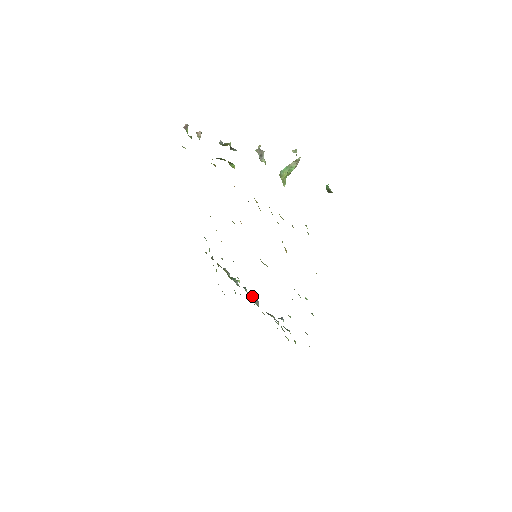
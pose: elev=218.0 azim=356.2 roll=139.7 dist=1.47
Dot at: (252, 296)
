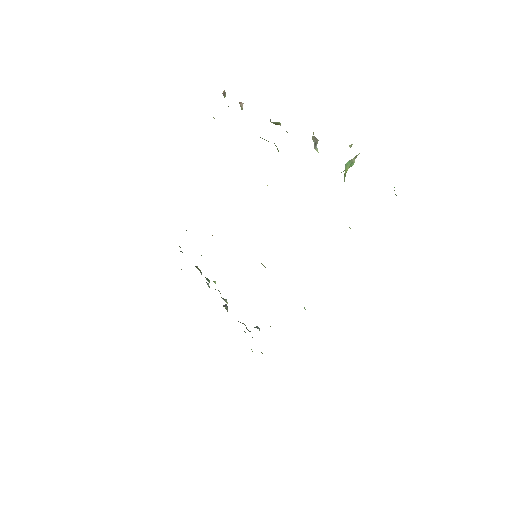
Dot at: (226, 301)
